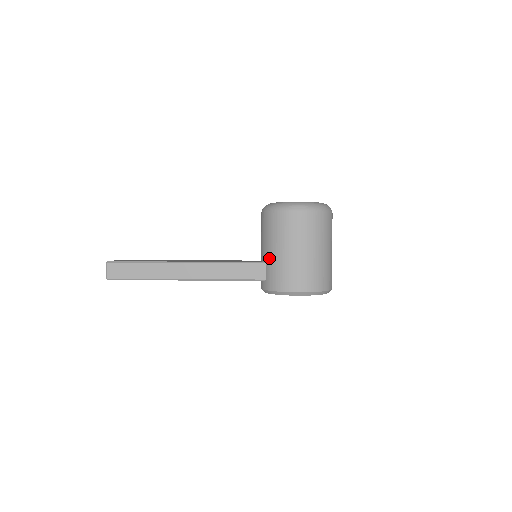
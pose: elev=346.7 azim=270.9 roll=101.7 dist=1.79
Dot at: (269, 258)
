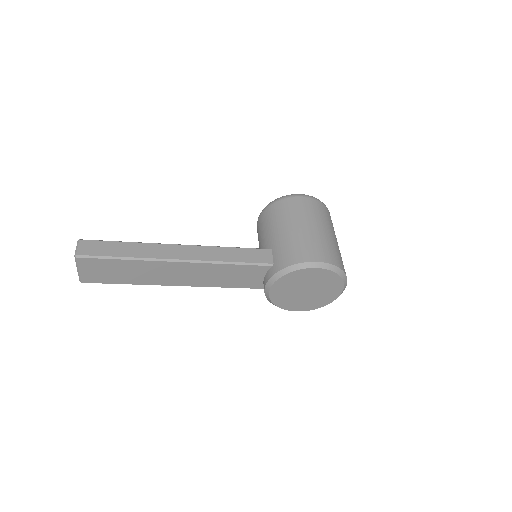
Dot at: (276, 241)
